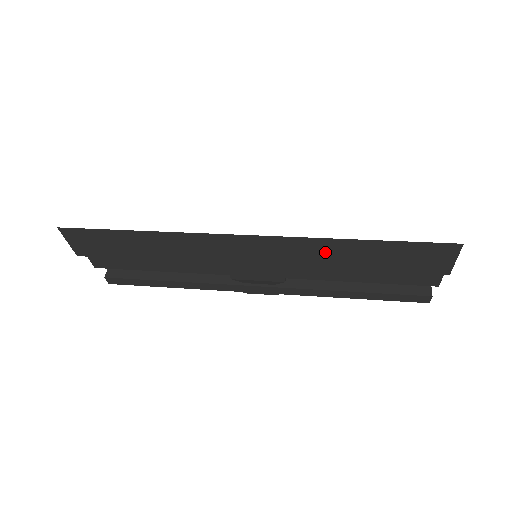
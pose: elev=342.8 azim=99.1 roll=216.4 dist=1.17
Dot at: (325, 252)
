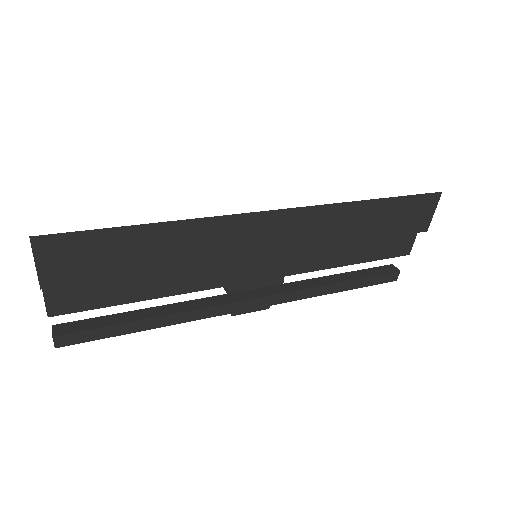
Dot at: (341, 222)
